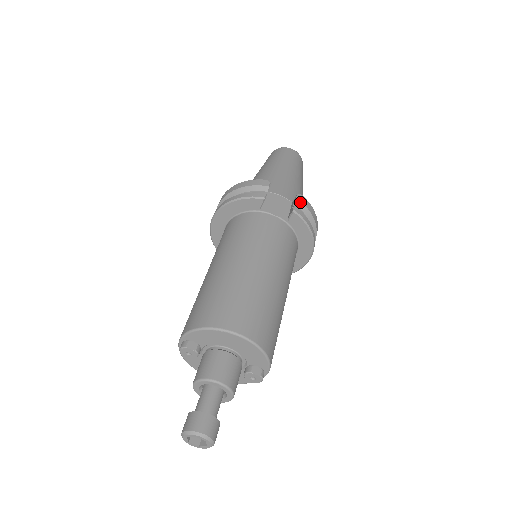
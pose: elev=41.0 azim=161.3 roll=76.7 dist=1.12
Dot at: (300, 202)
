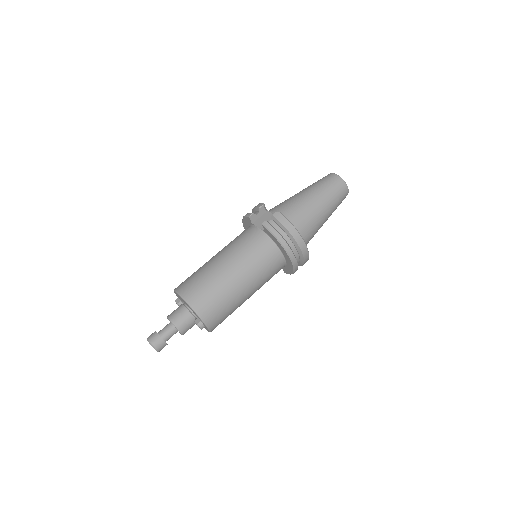
Dot at: (274, 218)
